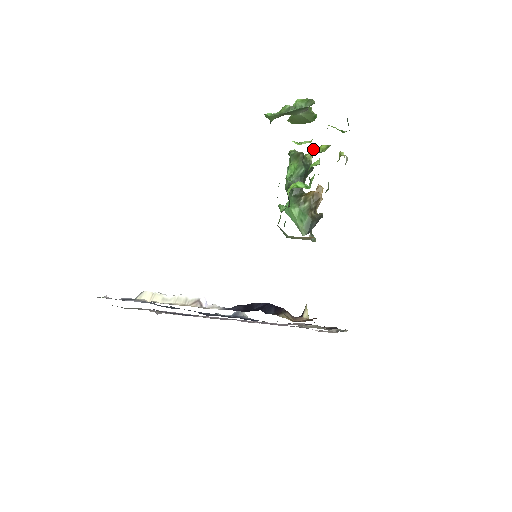
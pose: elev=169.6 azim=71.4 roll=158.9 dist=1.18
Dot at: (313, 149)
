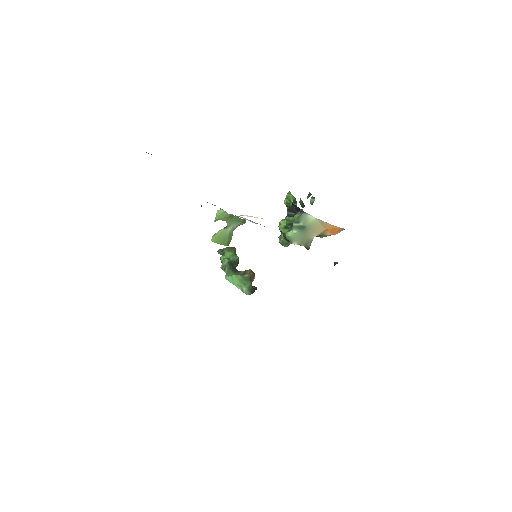
Dot at: occluded
